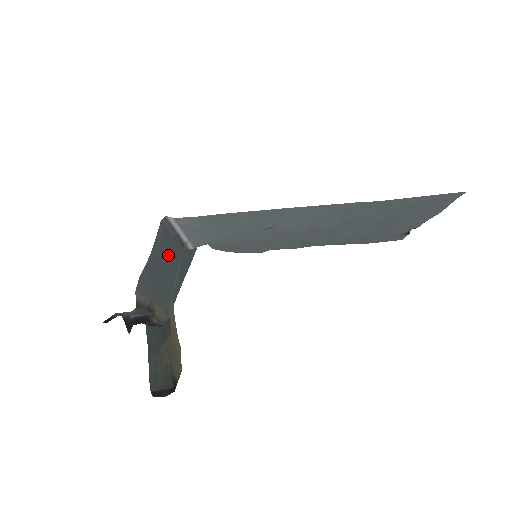
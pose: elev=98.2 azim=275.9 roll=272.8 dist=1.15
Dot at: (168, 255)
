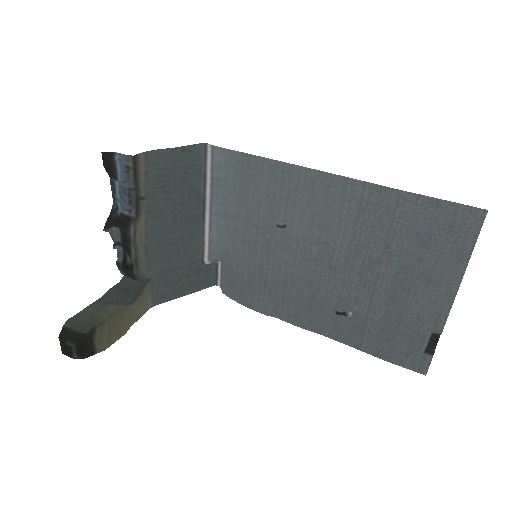
Dot at: (186, 200)
